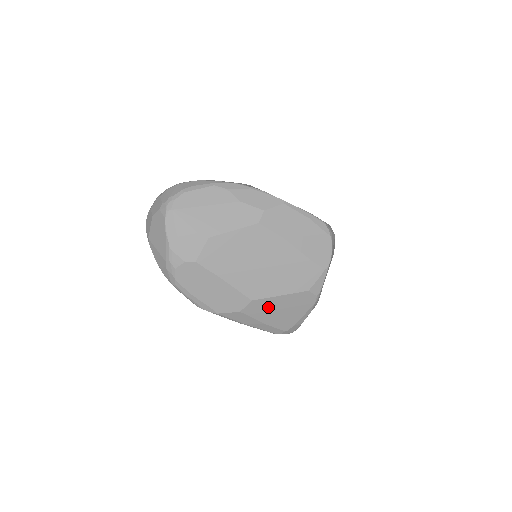
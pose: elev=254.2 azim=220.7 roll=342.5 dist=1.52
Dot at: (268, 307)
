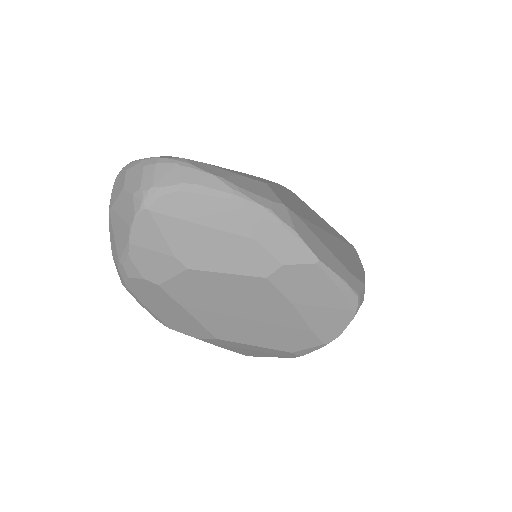
Dot at: (234, 345)
